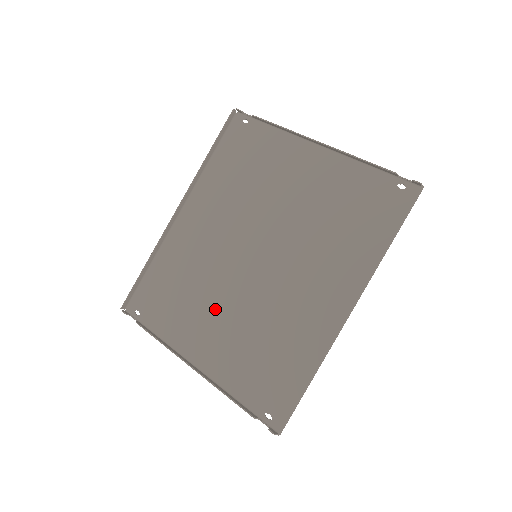
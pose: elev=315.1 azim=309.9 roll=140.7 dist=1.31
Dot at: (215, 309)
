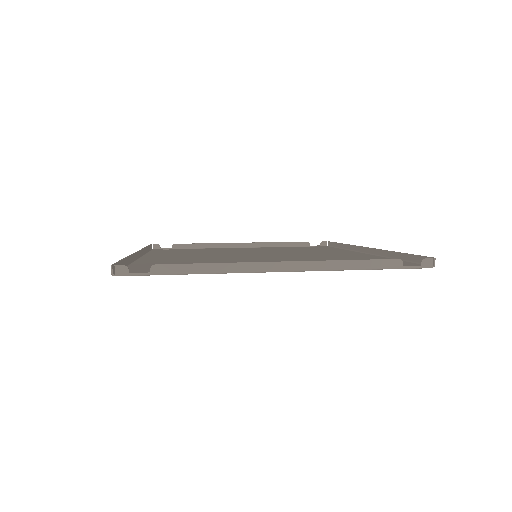
Dot at: occluded
